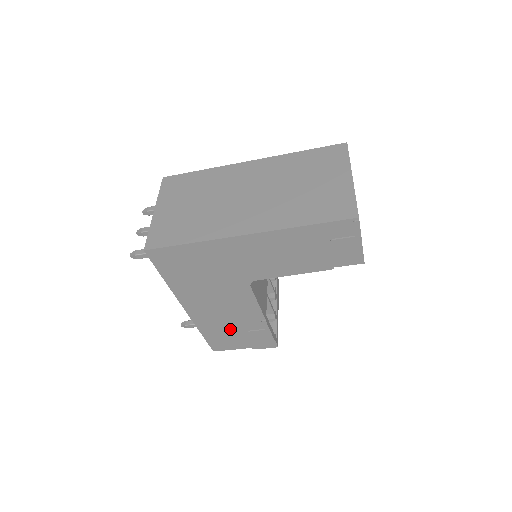
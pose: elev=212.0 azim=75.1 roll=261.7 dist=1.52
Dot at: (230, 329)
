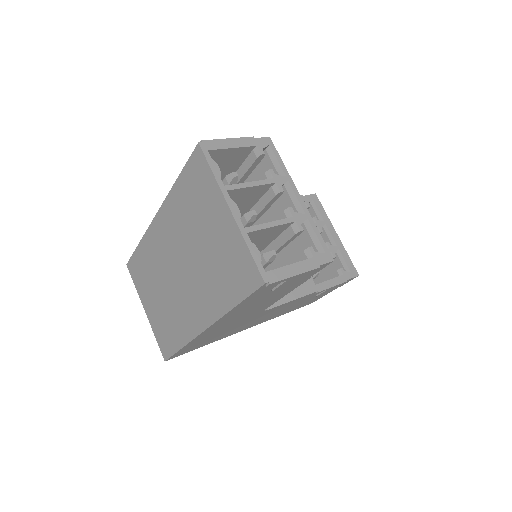
Dot at: (301, 303)
